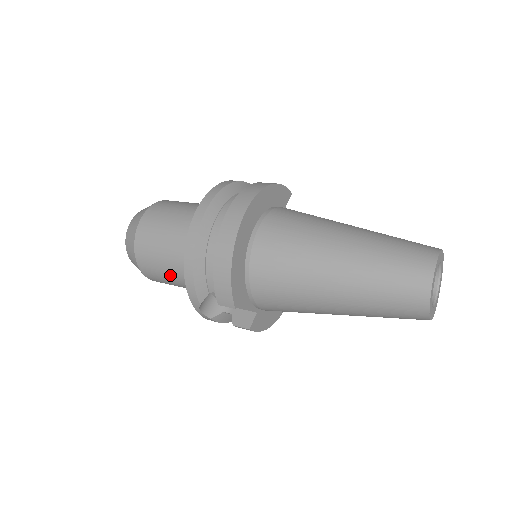
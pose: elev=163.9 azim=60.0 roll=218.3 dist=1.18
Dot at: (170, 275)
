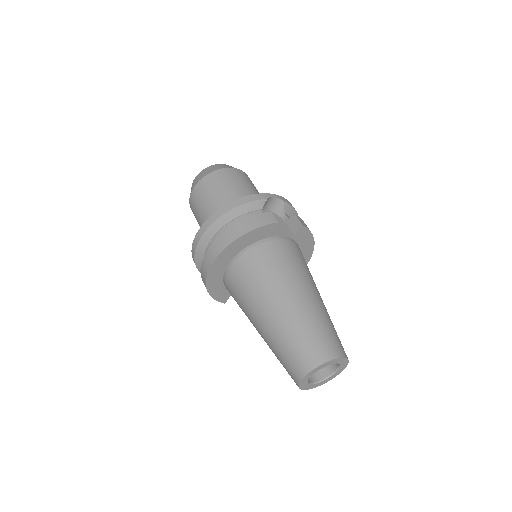
Dot at: occluded
